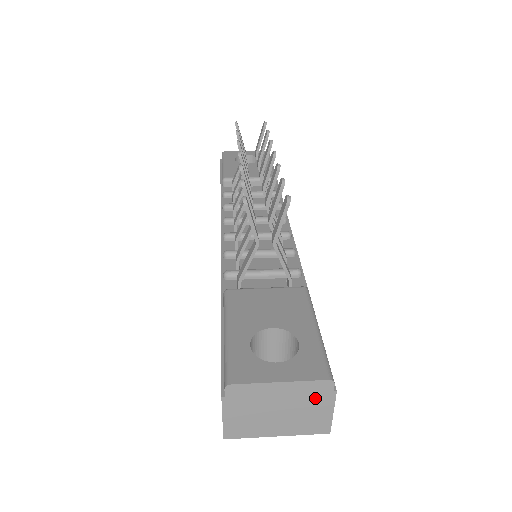
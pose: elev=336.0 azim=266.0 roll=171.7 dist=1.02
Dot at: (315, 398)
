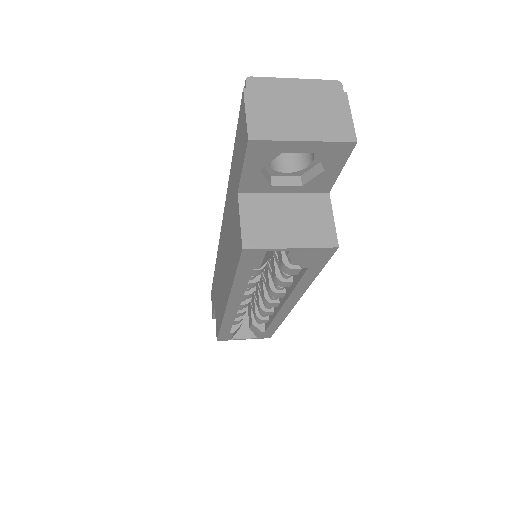
Dot at: (329, 98)
